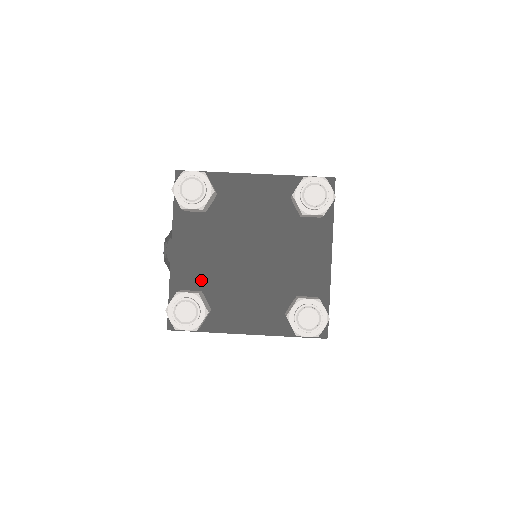
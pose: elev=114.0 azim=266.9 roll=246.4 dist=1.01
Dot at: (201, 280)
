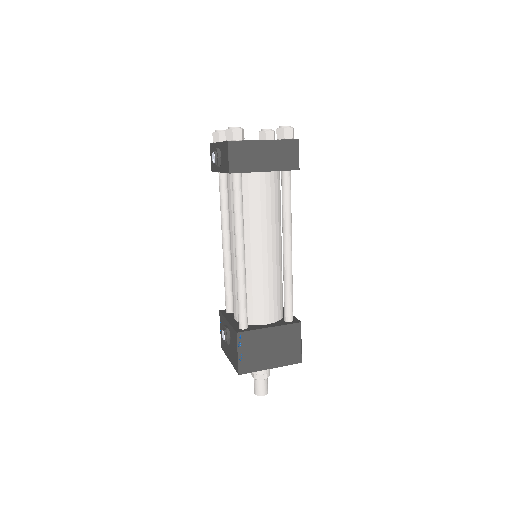
Dot at: occluded
